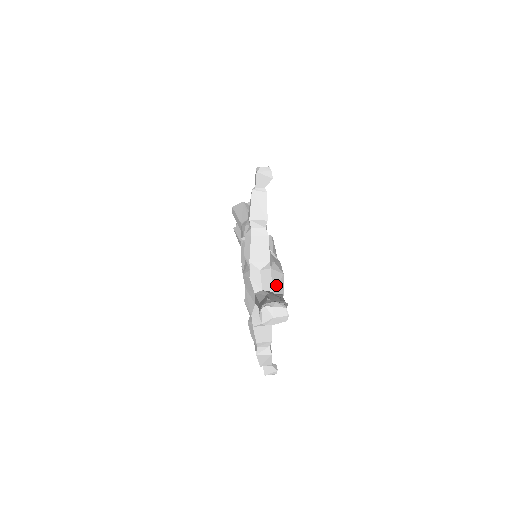
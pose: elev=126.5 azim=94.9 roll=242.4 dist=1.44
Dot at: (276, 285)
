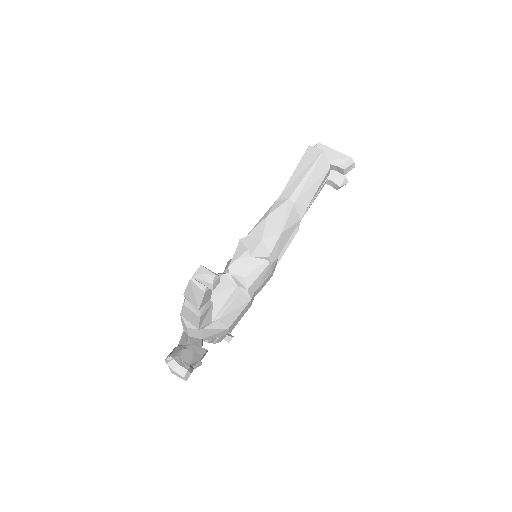
Dot at: (211, 335)
